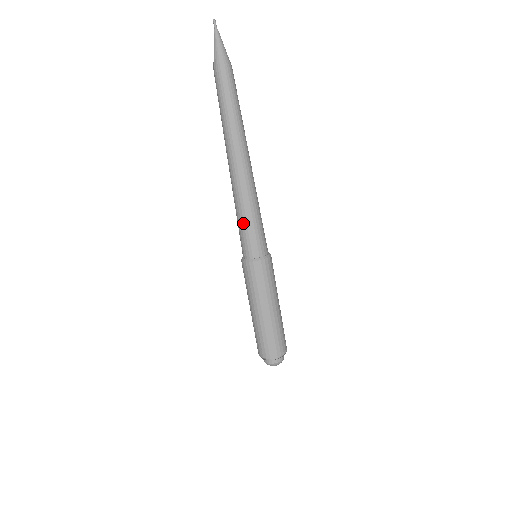
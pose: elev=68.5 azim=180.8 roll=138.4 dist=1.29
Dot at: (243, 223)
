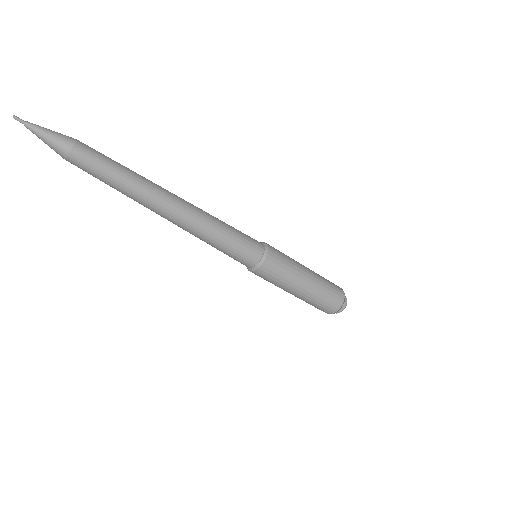
Dot at: (217, 249)
